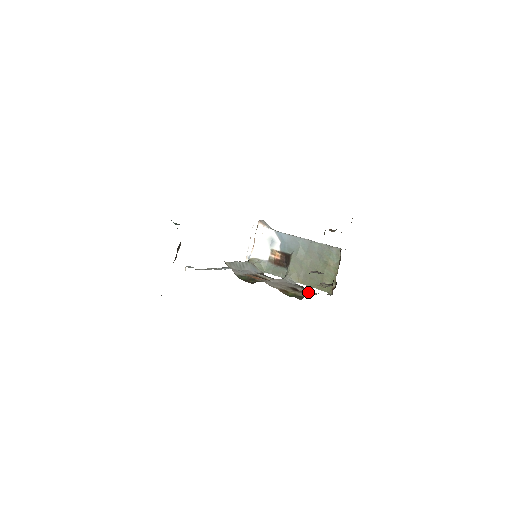
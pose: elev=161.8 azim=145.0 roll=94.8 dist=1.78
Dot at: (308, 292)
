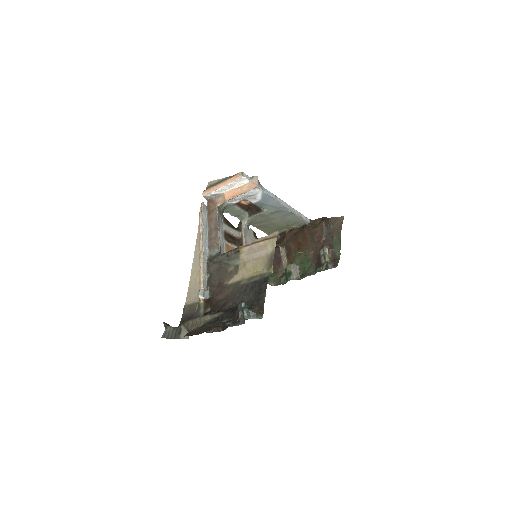
Dot at: occluded
